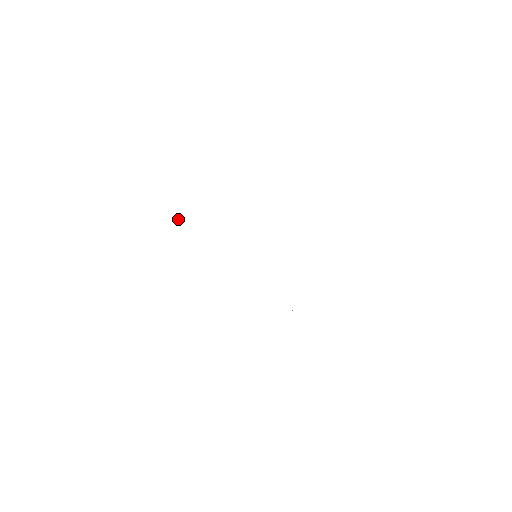
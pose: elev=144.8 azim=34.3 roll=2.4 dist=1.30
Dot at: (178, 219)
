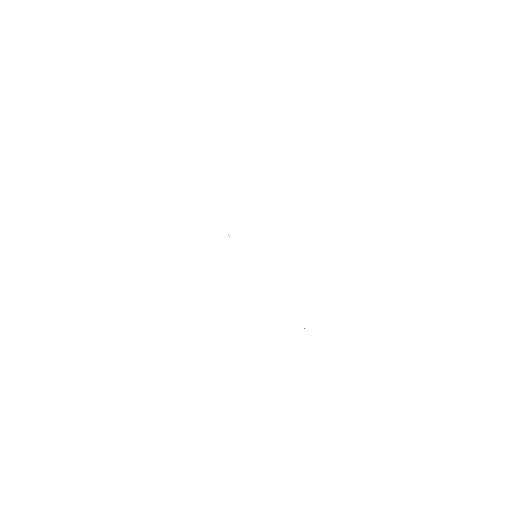
Dot at: occluded
